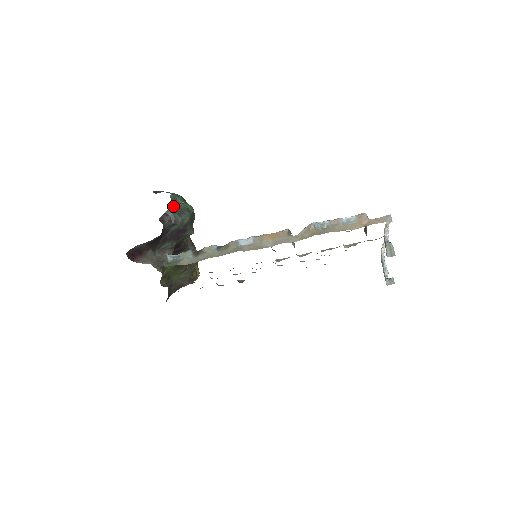
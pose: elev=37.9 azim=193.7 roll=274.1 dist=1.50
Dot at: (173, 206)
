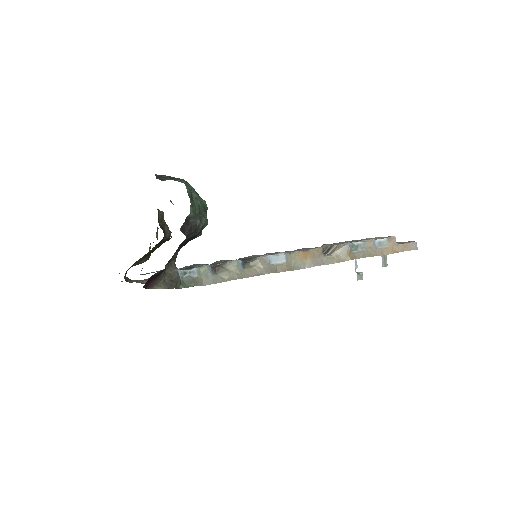
Dot at: (193, 207)
